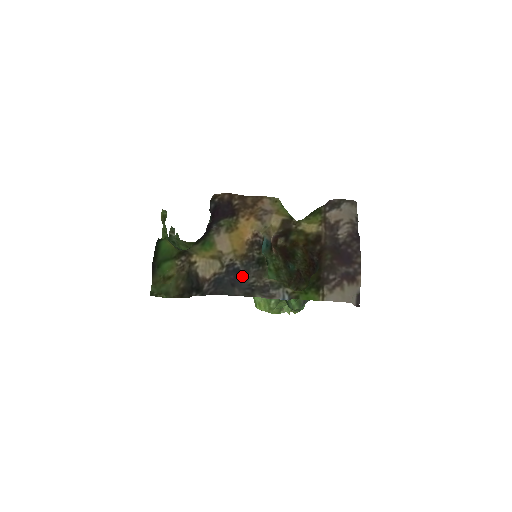
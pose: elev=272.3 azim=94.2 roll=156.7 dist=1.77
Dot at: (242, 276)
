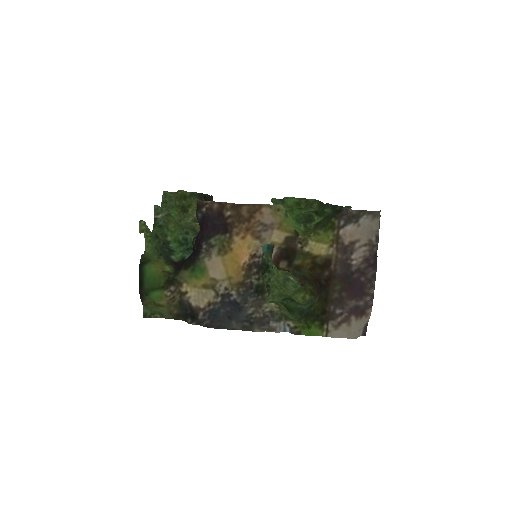
Dot at: (239, 307)
